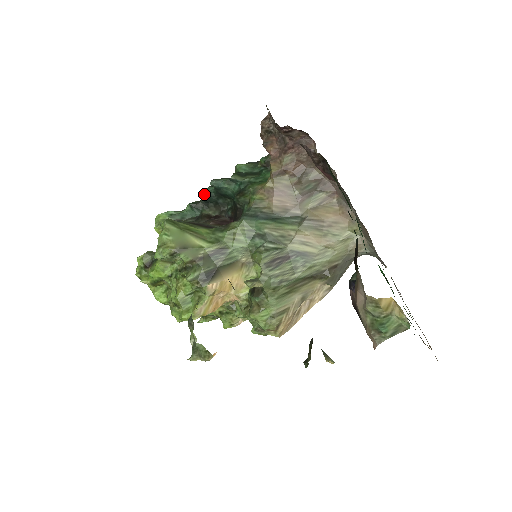
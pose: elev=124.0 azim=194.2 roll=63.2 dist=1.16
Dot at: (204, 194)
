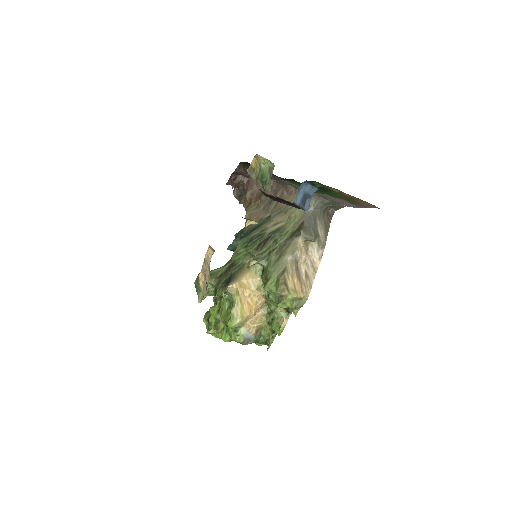
Dot at: occluded
